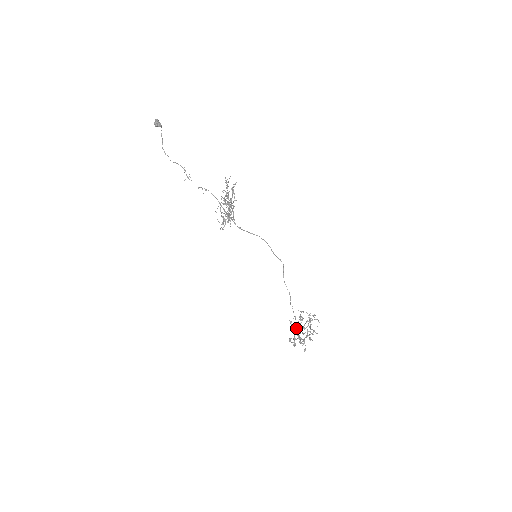
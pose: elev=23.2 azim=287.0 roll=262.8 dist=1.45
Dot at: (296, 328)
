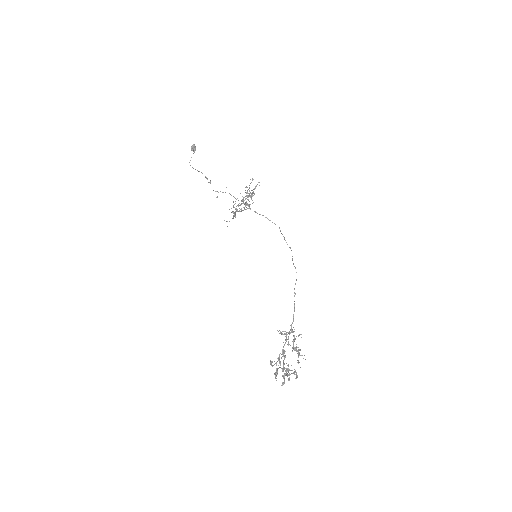
Dot at: (291, 328)
